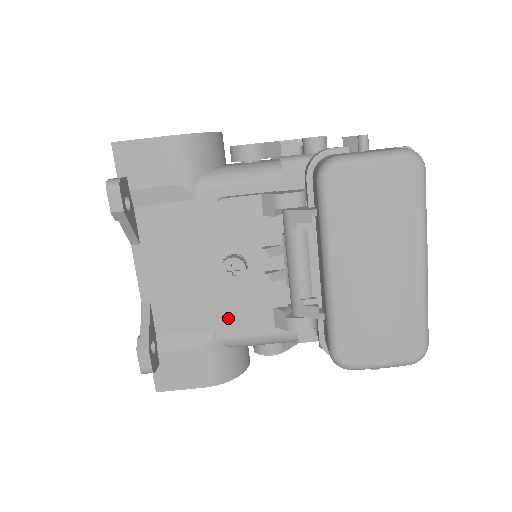
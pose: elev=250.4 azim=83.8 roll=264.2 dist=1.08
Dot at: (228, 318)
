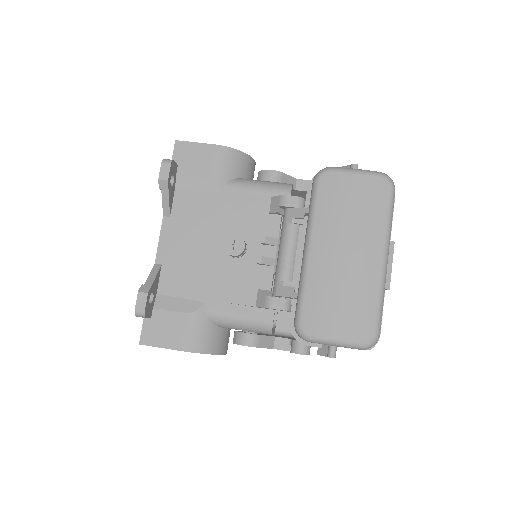
Dot at: (219, 294)
